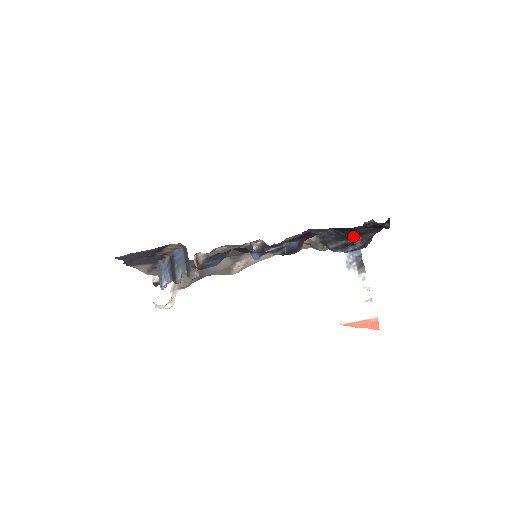
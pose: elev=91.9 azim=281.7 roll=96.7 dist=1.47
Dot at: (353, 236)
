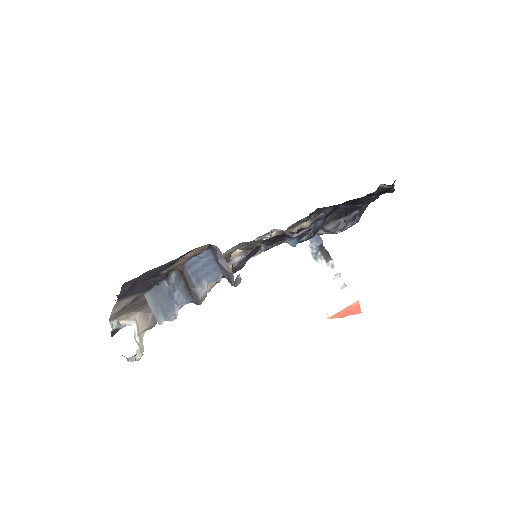
Dot at: (351, 211)
